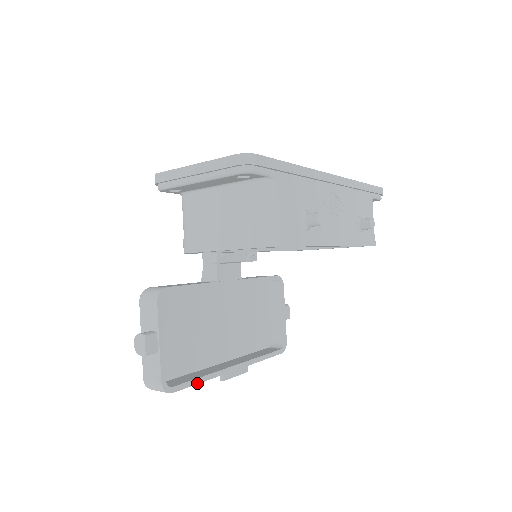
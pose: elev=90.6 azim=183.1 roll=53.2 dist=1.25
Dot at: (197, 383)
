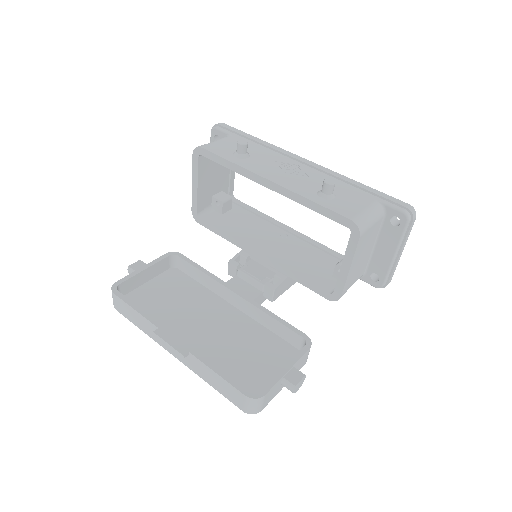
Dot at: (134, 308)
